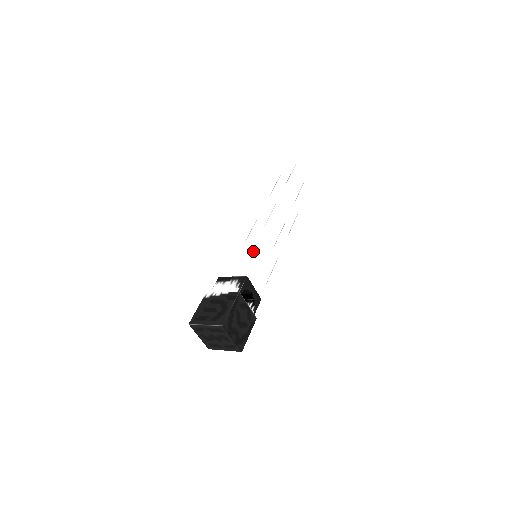
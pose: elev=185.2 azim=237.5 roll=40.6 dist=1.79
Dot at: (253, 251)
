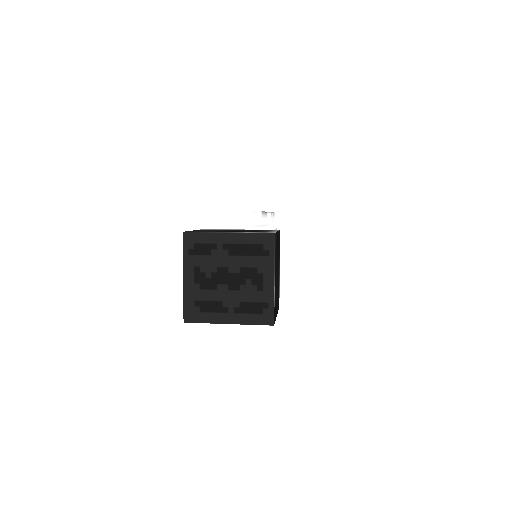
Dot at: occluded
